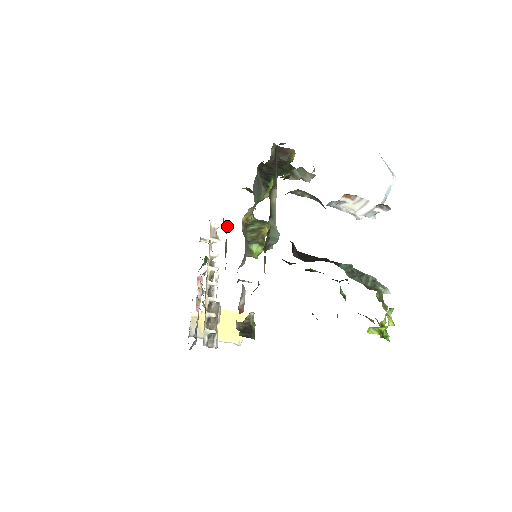
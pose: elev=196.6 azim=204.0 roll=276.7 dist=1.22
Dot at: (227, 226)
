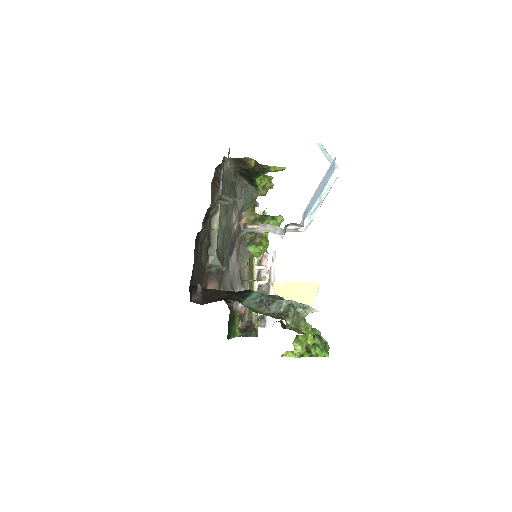
Dot at: occluded
